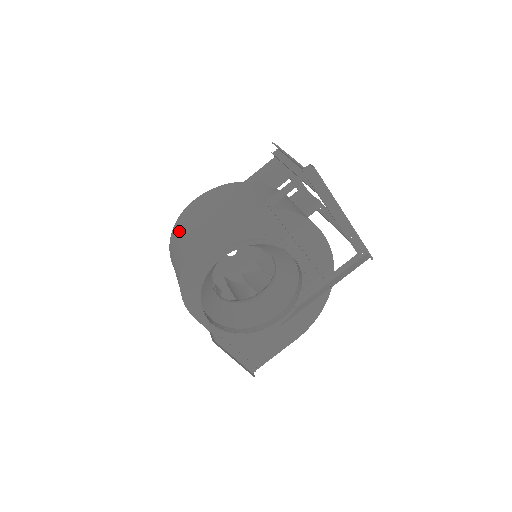
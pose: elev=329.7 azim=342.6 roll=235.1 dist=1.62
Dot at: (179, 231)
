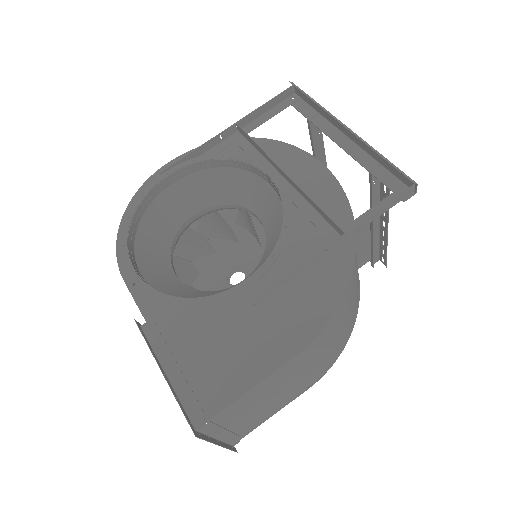
Dot at: occluded
